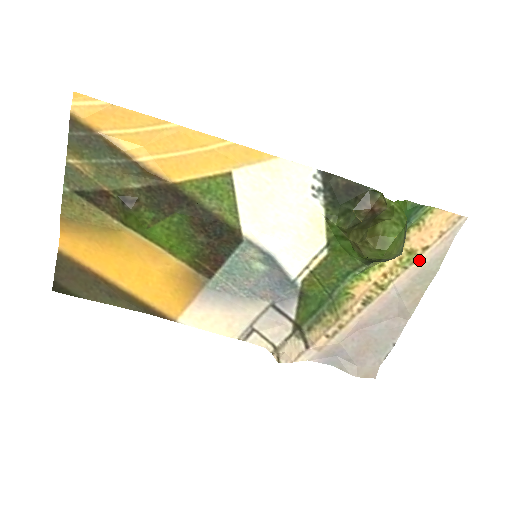
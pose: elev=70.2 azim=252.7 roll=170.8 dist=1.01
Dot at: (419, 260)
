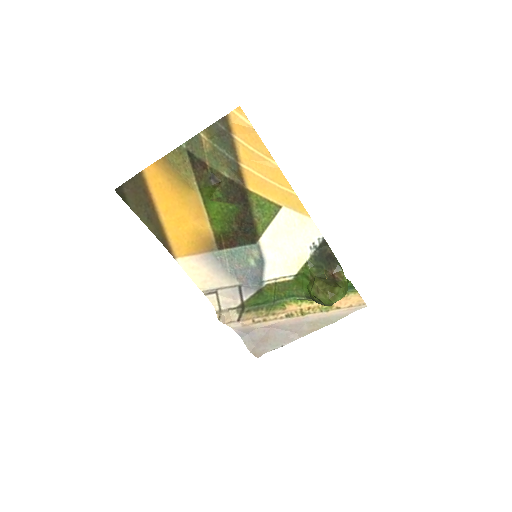
Dot at: (331, 312)
